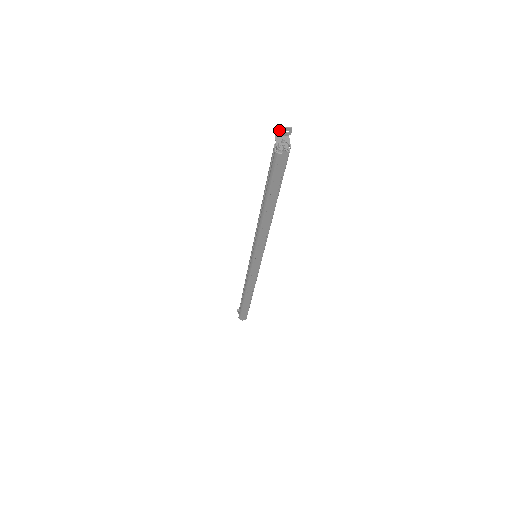
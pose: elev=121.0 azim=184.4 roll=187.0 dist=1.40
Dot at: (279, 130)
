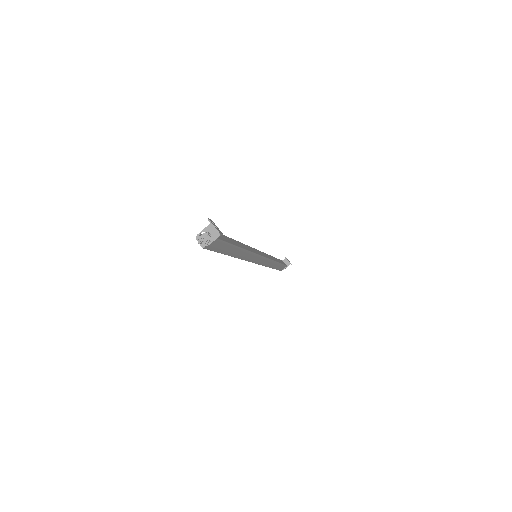
Dot at: (212, 223)
